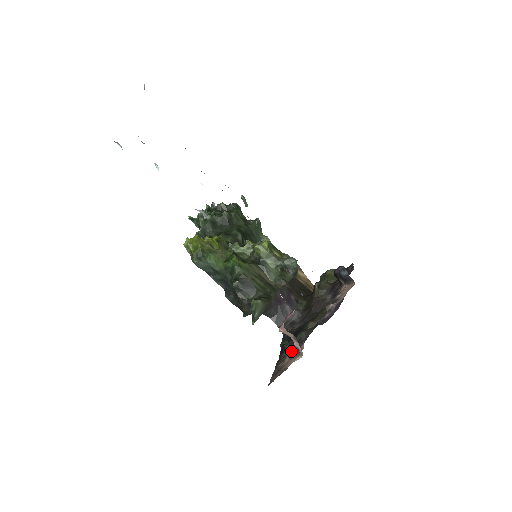
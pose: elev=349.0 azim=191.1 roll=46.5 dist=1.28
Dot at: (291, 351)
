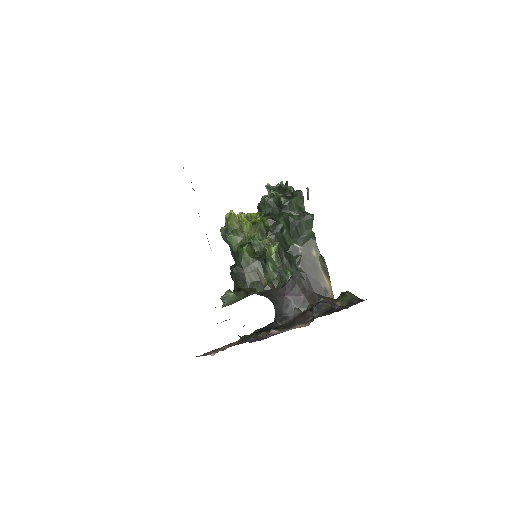
Dot at: (235, 343)
